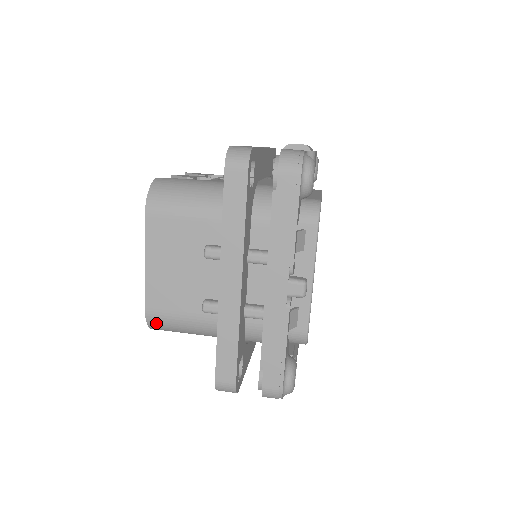
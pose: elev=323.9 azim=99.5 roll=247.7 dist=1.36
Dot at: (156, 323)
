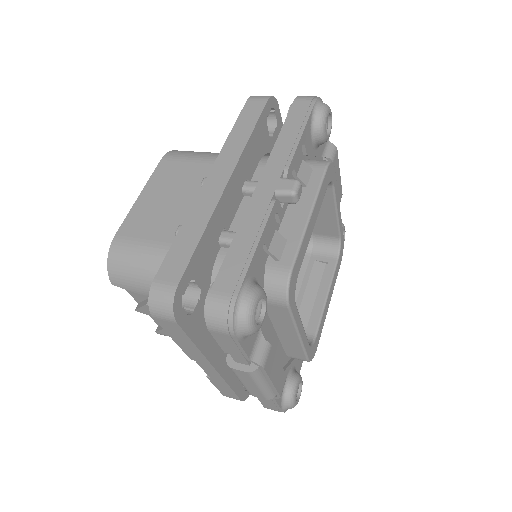
Dot at: (118, 256)
